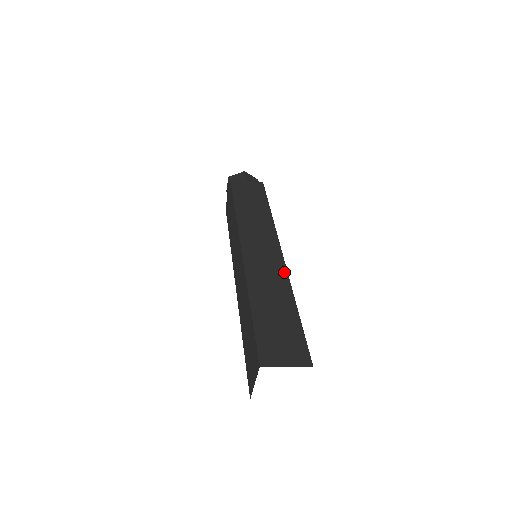
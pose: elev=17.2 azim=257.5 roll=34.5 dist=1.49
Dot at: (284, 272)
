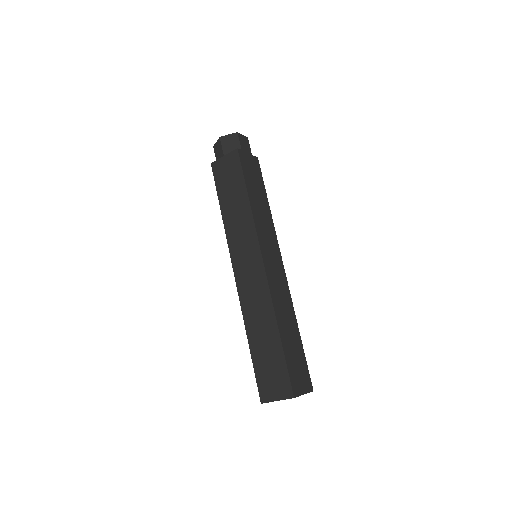
Dot at: (267, 293)
